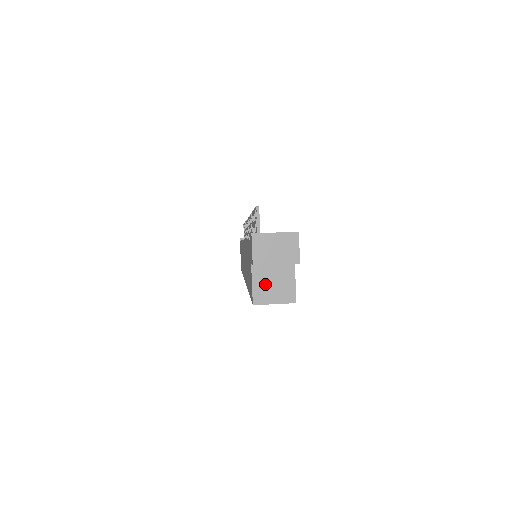
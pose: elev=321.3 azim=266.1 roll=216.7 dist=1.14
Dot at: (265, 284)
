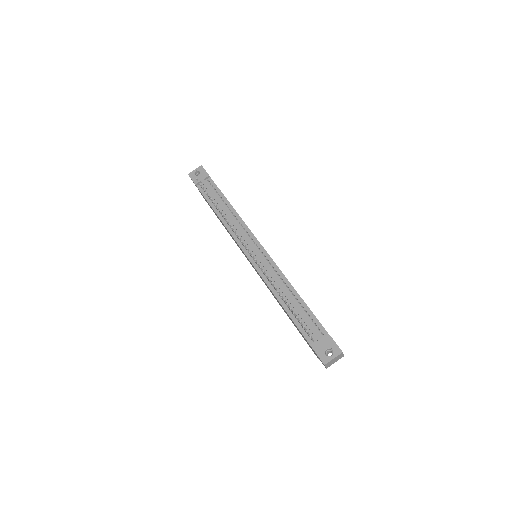
Dot at: occluded
